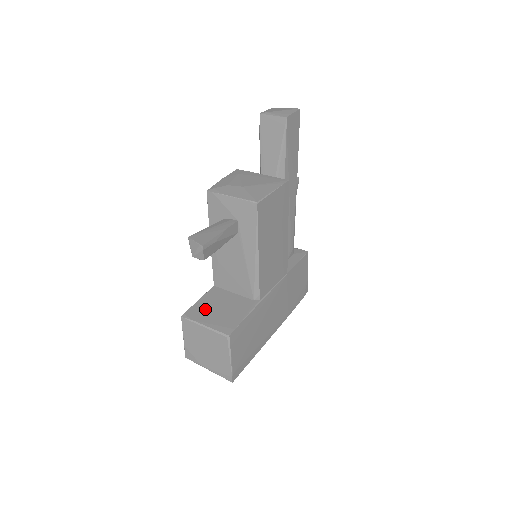
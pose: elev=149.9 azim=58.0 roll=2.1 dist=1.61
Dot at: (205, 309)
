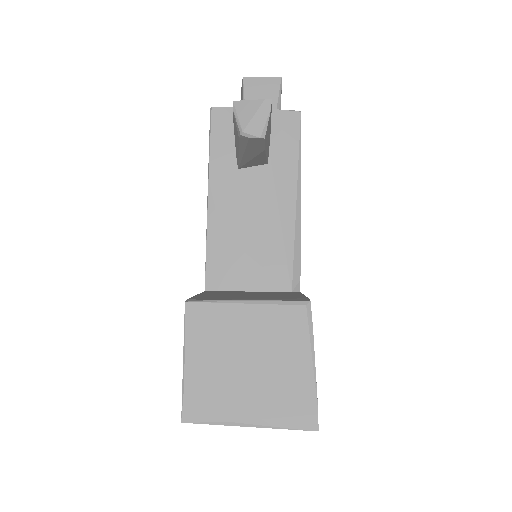
Dot at: (223, 295)
